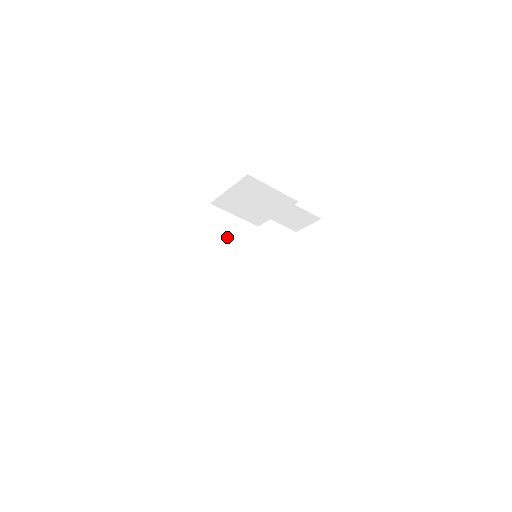
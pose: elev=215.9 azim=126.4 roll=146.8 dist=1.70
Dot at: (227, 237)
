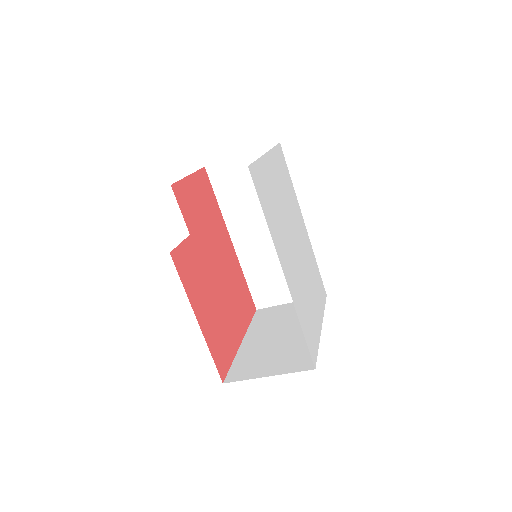
Dot at: (247, 192)
